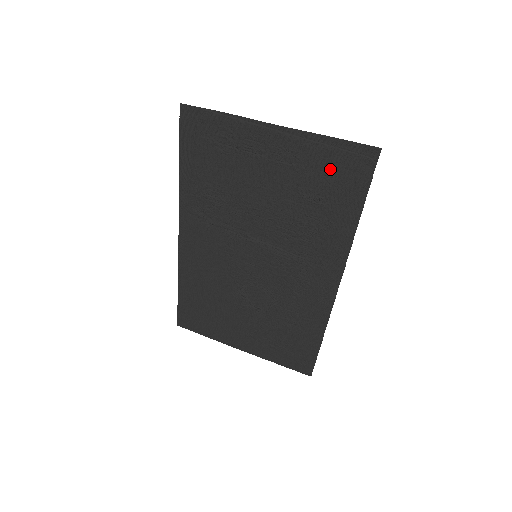
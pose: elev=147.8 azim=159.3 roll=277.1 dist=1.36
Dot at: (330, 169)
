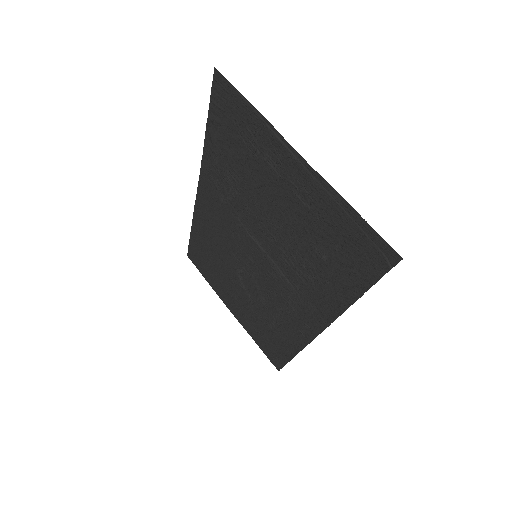
Dot at: (343, 237)
